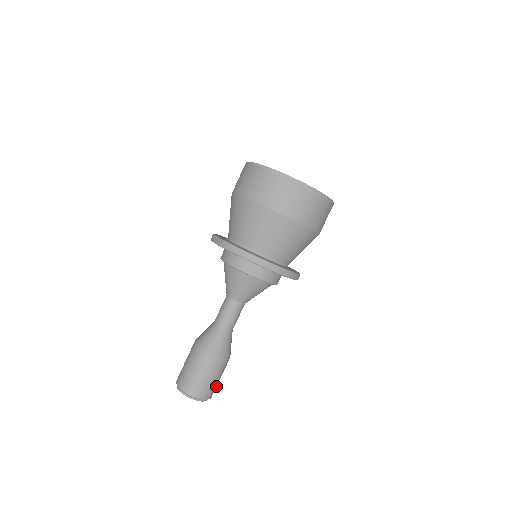
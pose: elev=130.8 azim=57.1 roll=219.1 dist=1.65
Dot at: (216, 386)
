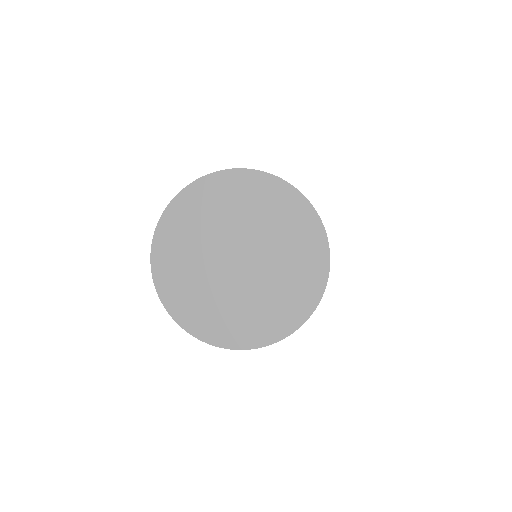
Dot at: occluded
